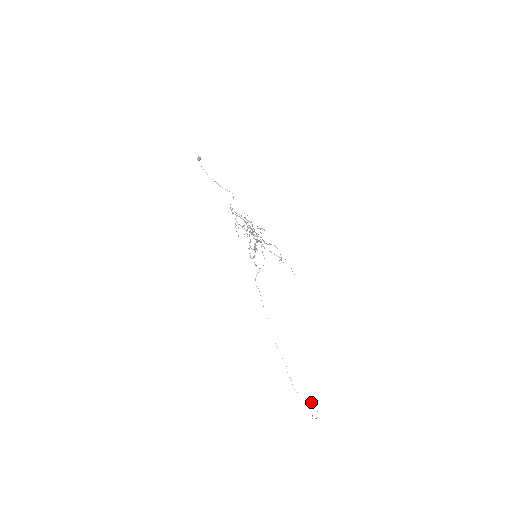
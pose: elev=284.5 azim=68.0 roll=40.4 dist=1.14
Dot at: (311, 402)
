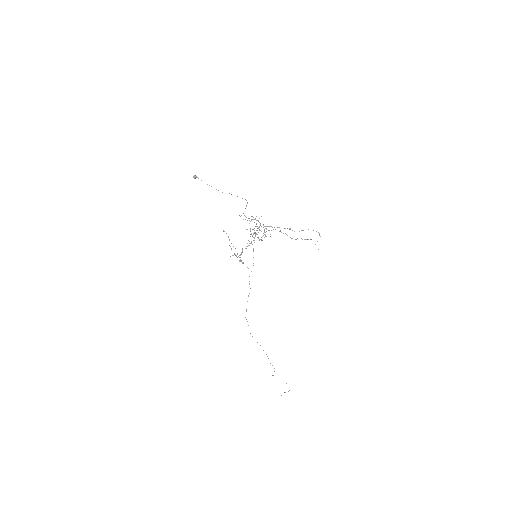
Dot at: occluded
